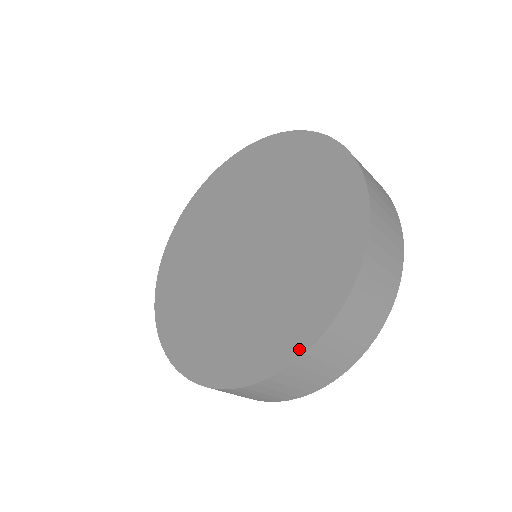
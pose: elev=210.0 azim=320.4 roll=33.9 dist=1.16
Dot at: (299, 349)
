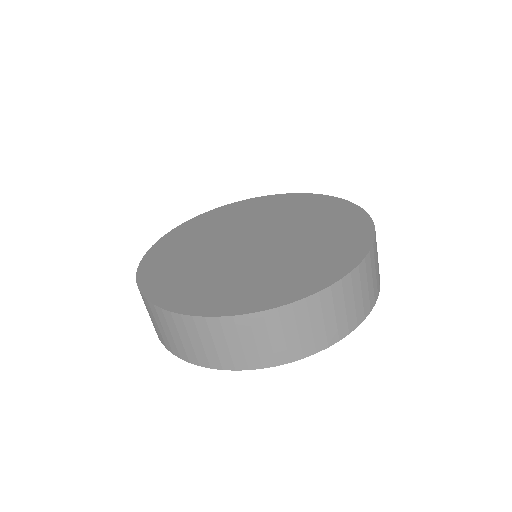
Dot at: (183, 309)
